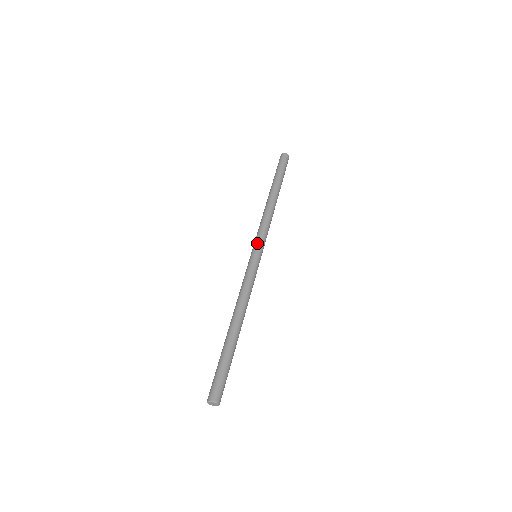
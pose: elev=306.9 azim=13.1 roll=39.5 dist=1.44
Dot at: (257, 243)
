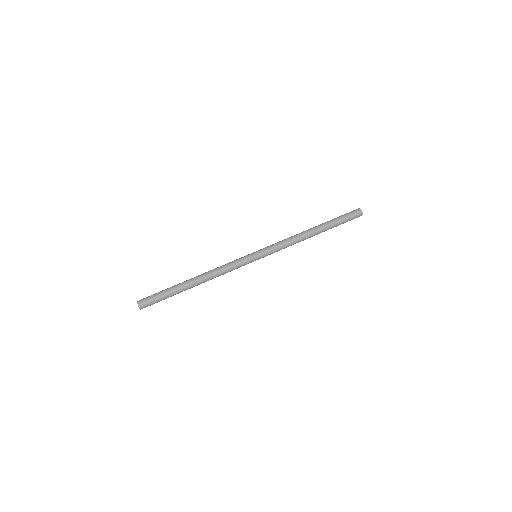
Dot at: (263, 248)
